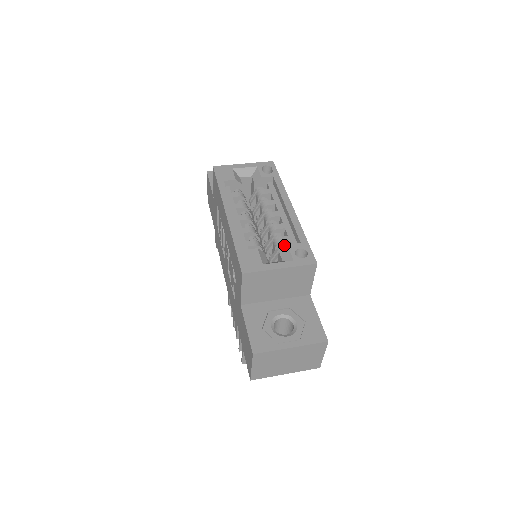
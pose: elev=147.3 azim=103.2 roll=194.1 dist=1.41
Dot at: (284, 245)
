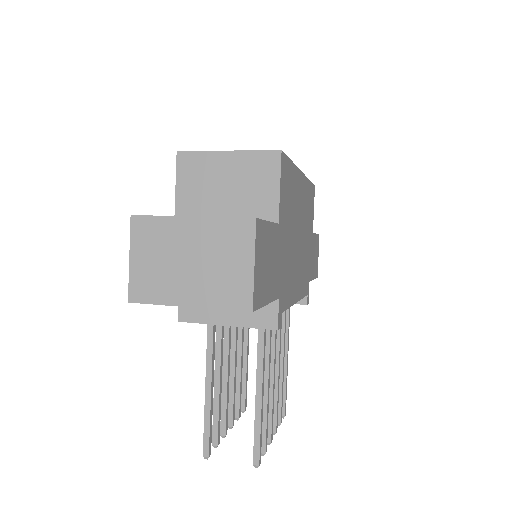
Dot at: occluded
